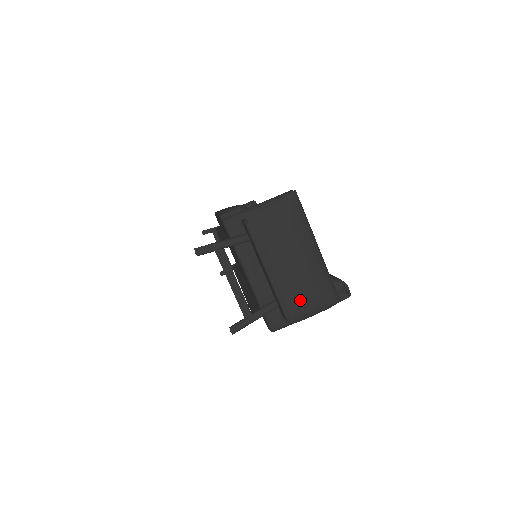
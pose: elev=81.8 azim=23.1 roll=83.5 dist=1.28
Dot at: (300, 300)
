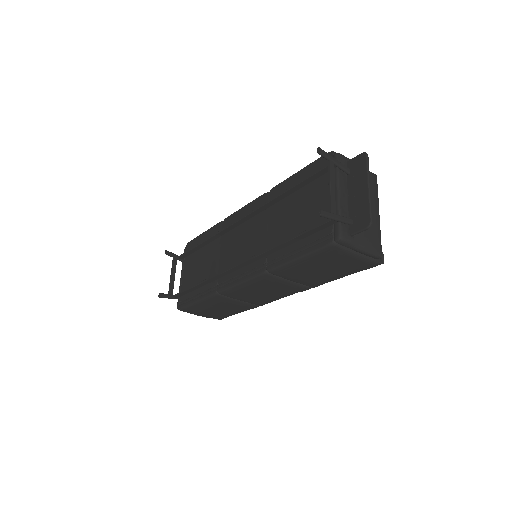
Dot at: (364, 232)
